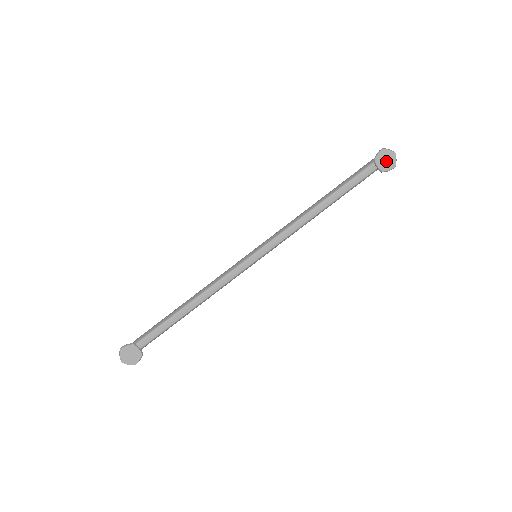
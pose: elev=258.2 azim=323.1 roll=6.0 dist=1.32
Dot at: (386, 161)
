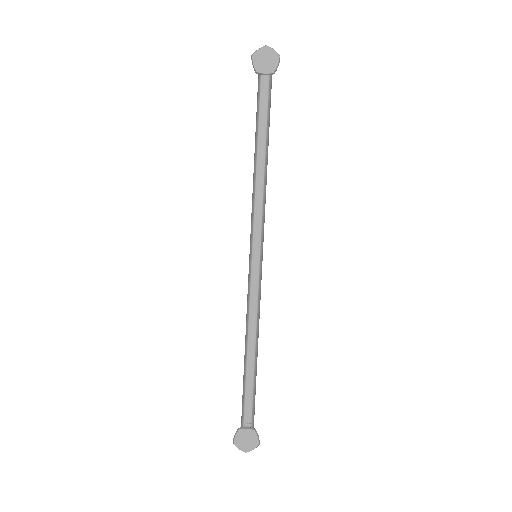
Dot at: (266, 61)
